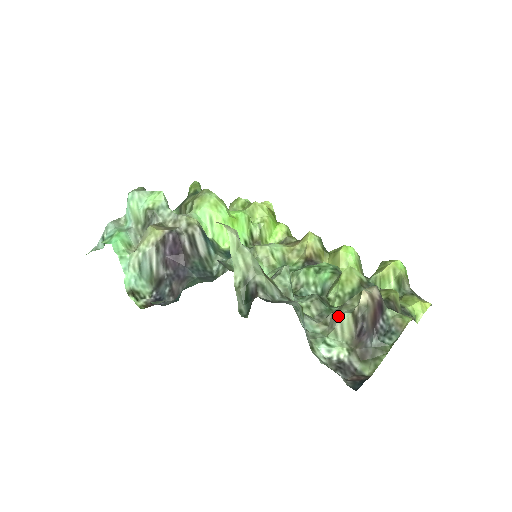
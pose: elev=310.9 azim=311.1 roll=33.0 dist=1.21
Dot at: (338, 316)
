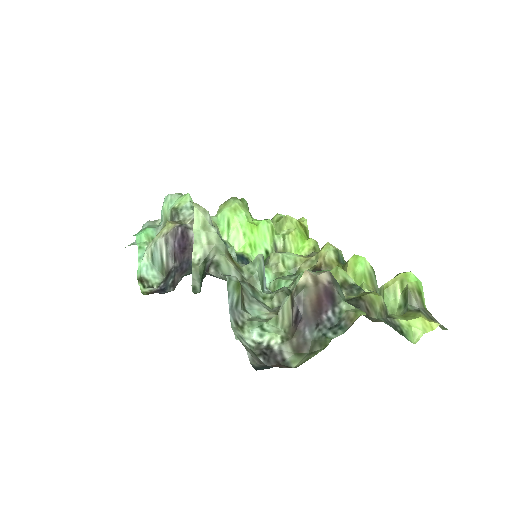
Dot at: (282, 301)
